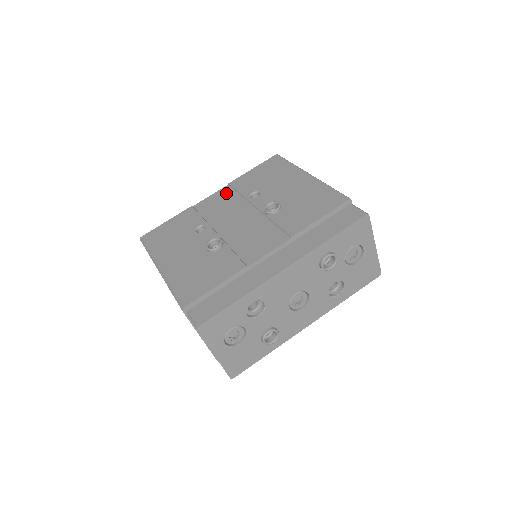
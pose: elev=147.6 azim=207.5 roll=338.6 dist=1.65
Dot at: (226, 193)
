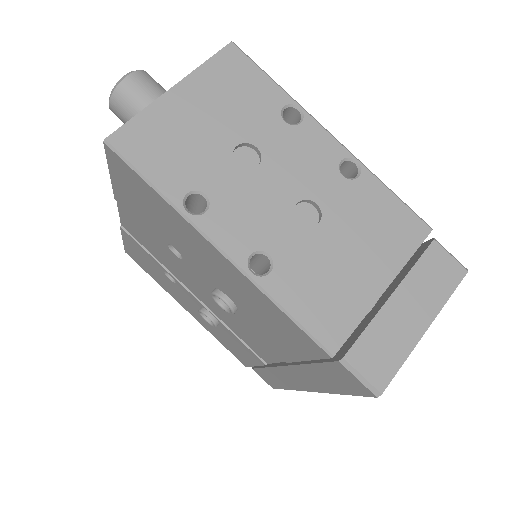
Dot at: (133, 221)
